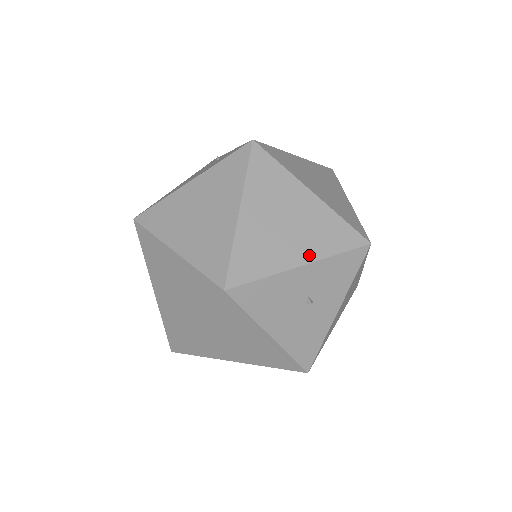
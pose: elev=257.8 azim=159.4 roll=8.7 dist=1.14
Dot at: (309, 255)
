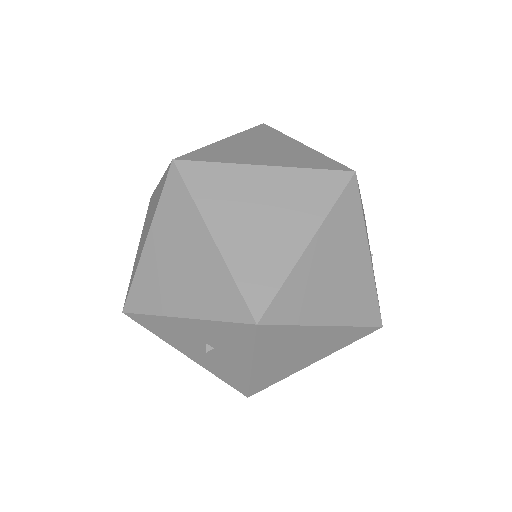
Dot at: (190, 310)
